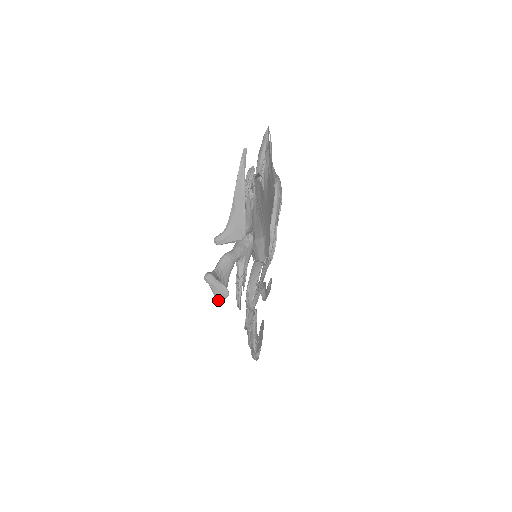
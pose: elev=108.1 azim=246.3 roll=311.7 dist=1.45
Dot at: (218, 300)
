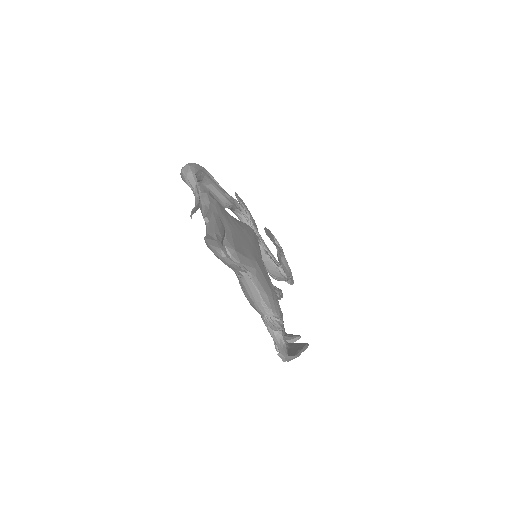
Dot at: occluded
